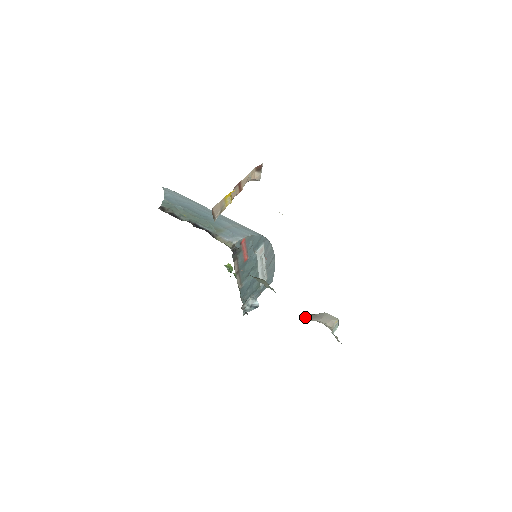
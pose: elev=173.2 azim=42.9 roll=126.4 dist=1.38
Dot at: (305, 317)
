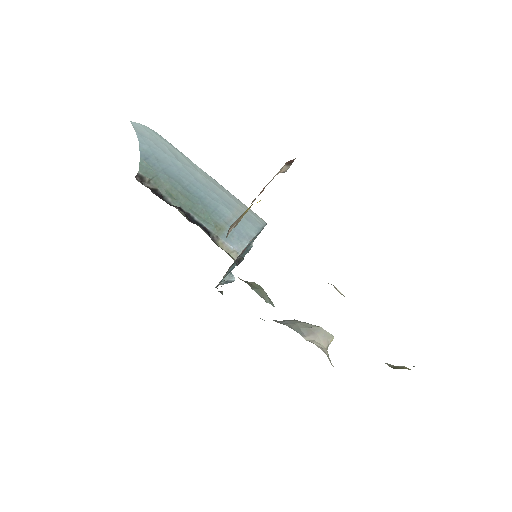
Dot at: (301, 334)
